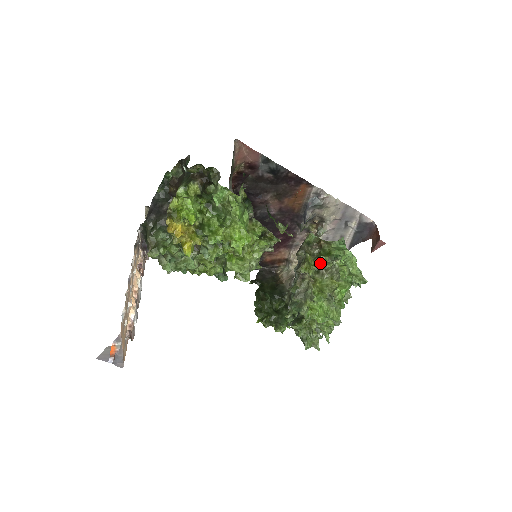
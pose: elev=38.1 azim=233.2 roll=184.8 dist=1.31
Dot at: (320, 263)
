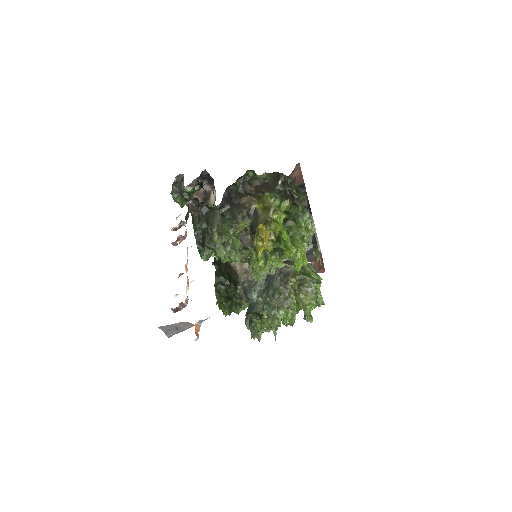
Dot at: (302, 280)
